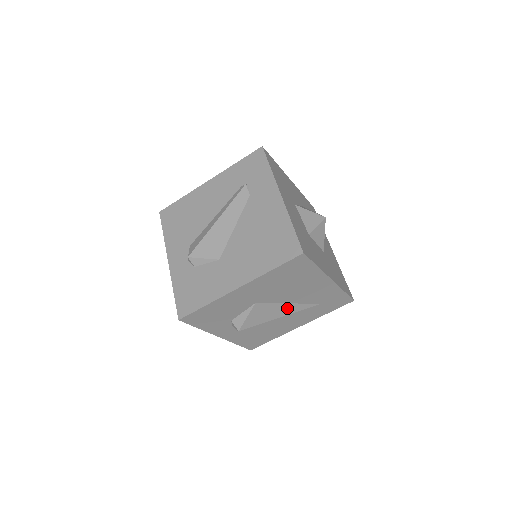
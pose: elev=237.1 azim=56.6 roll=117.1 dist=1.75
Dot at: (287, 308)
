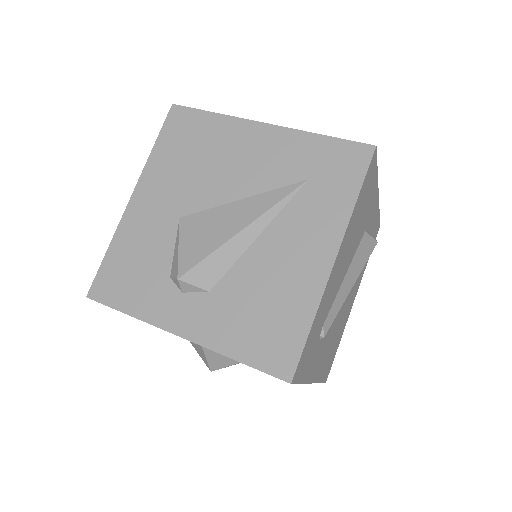
Dot at: (244, 209)
